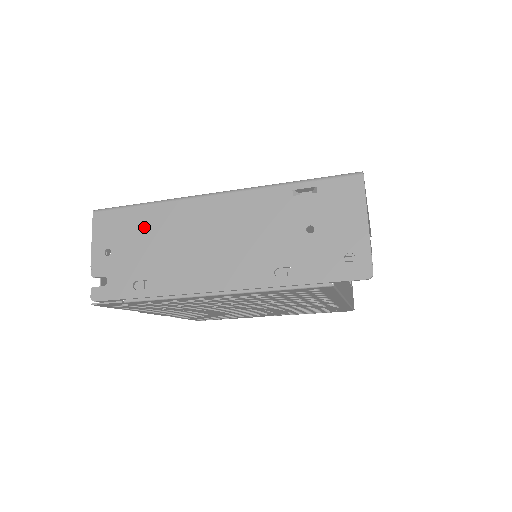
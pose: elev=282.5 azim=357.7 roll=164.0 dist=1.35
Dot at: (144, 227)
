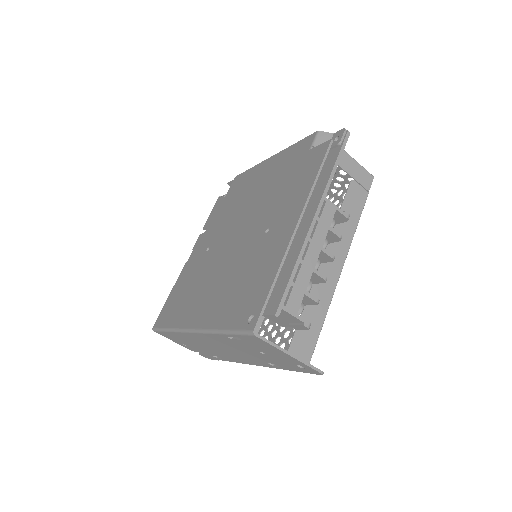
Dot at: (183, 340)
